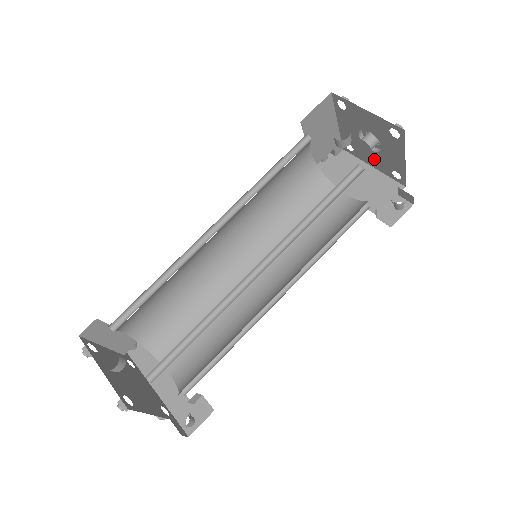
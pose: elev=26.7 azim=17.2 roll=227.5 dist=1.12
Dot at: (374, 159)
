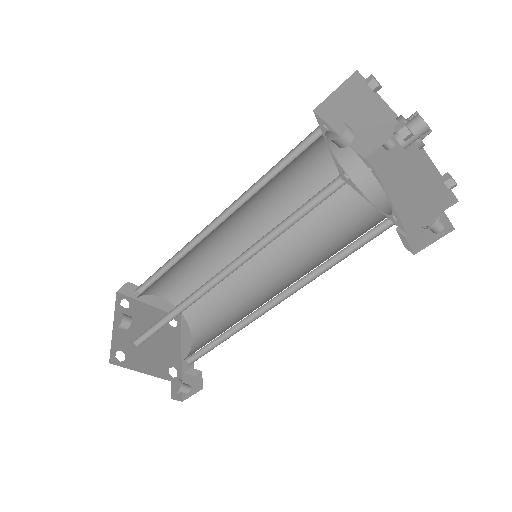
Dot at: occluded
